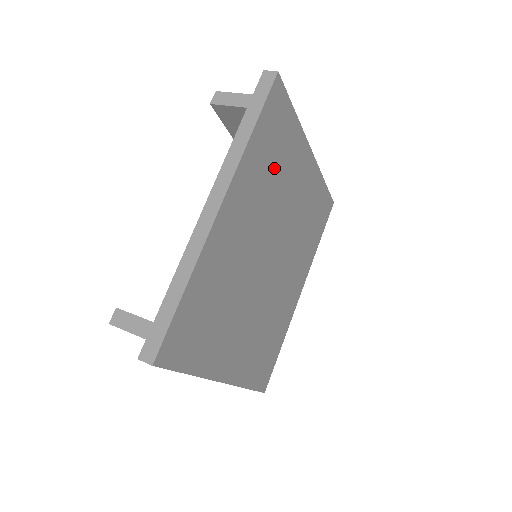
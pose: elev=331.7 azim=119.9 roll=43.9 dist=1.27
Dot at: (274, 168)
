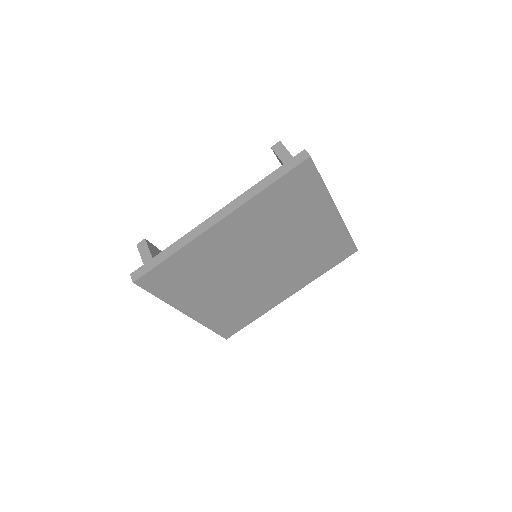
Dot at: (285, 212)
